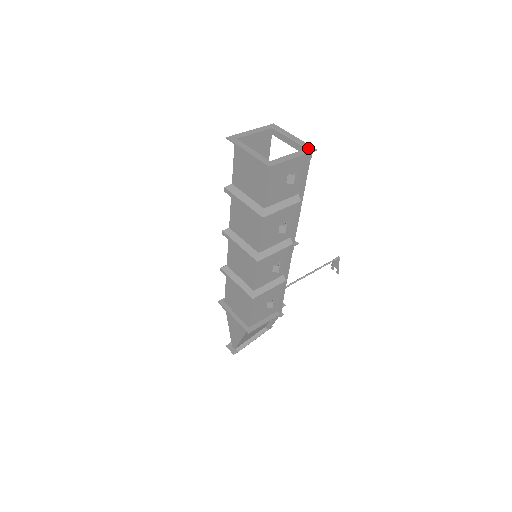
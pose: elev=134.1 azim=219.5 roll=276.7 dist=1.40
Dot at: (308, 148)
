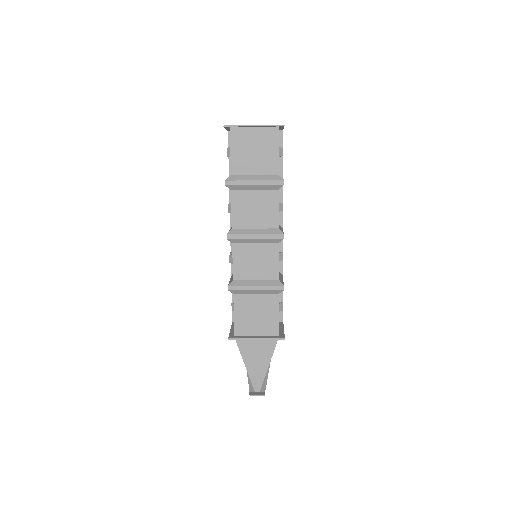
Dot at: occluded
